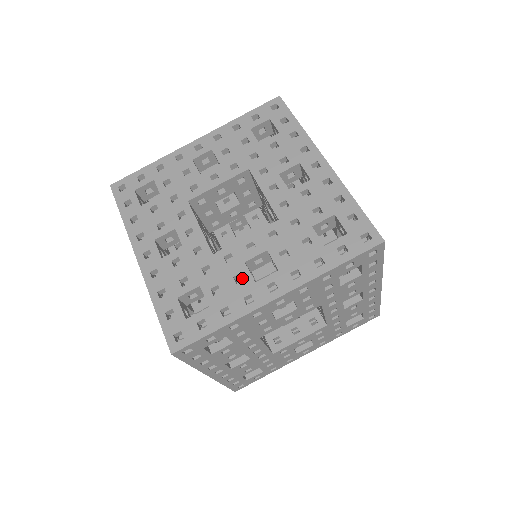
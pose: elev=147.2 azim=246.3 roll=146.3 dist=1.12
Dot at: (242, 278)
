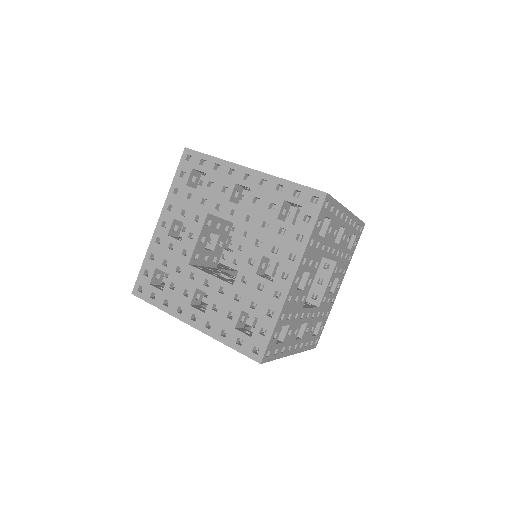
Dot at: occluded
